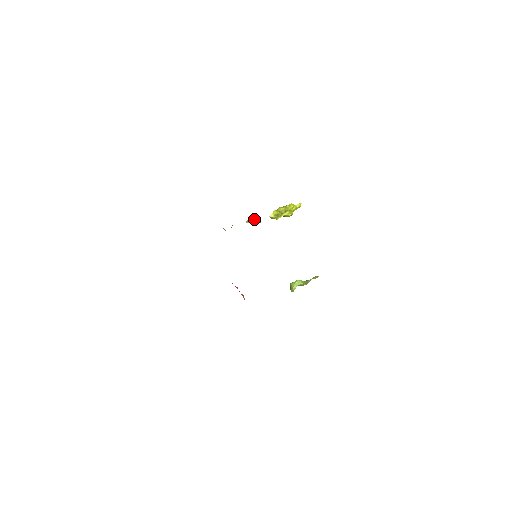
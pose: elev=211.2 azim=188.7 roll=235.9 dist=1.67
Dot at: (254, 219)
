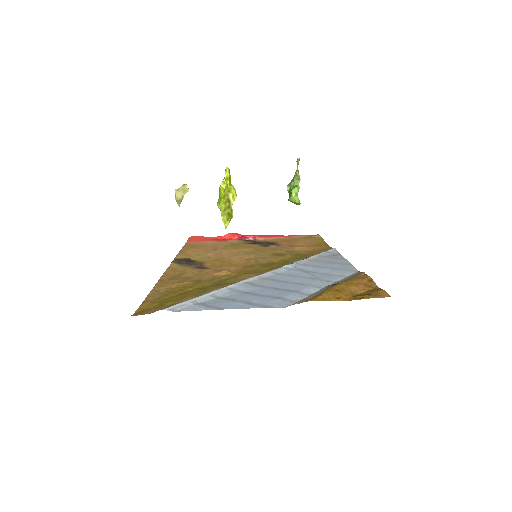
Dot at: (179, 193)
